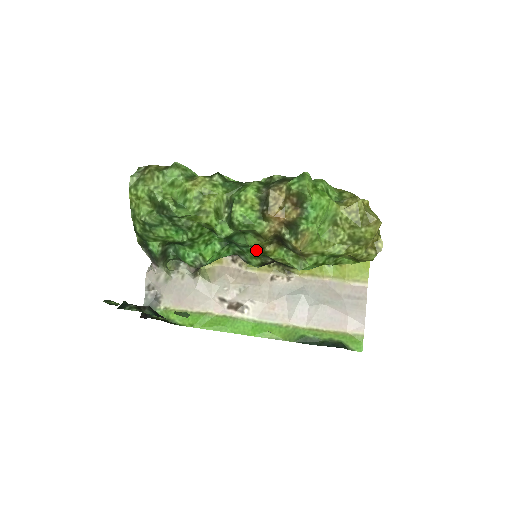
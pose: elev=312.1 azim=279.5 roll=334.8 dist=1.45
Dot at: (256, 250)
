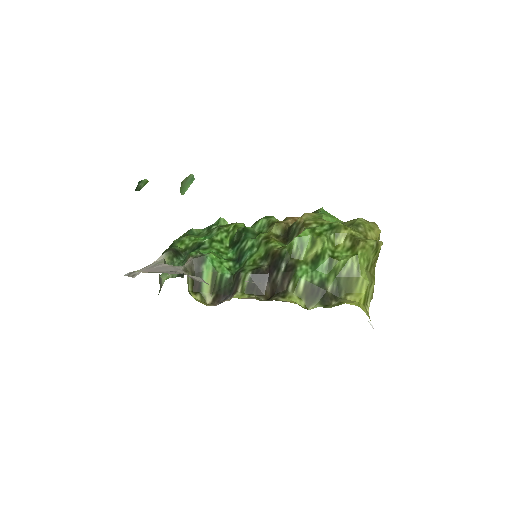
Dot at: (259, 253)
